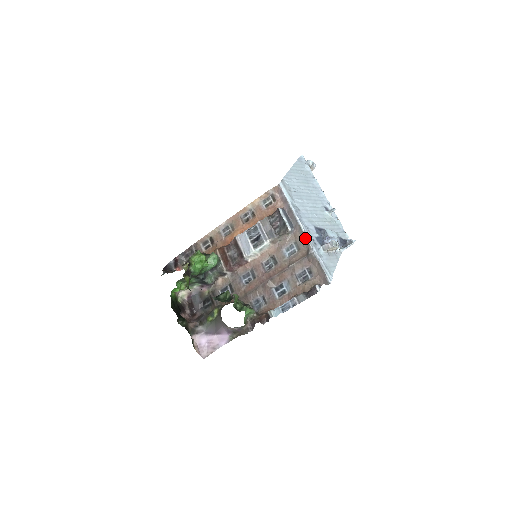
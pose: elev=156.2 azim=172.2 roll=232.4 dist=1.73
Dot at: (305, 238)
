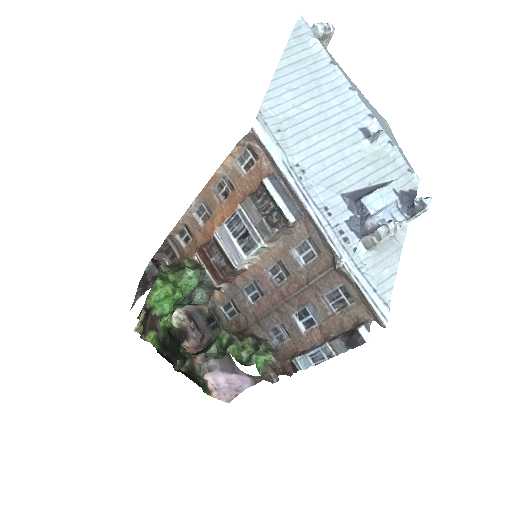
Dot at: (323, 237)
